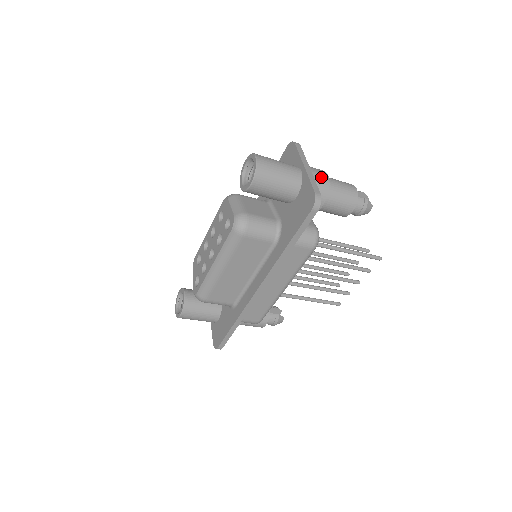
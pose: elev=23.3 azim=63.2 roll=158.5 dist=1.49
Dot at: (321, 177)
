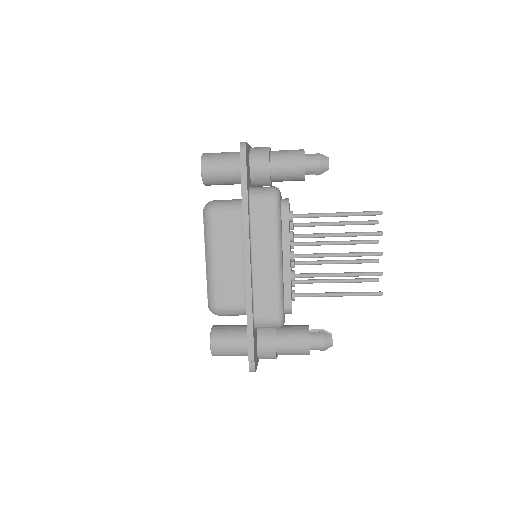
Dot at: (261, 147)
